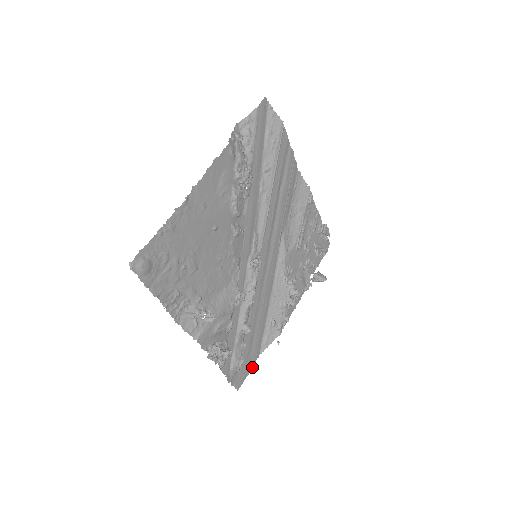
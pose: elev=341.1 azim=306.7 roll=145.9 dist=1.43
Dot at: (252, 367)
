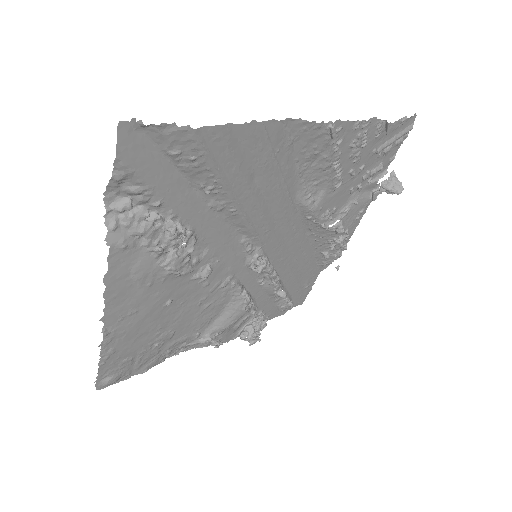
Dot at: occluded
